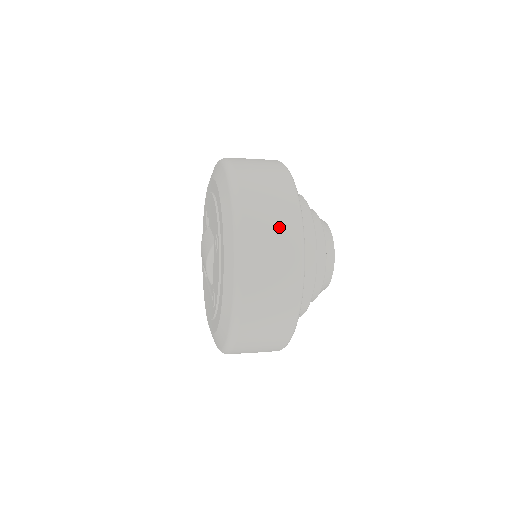
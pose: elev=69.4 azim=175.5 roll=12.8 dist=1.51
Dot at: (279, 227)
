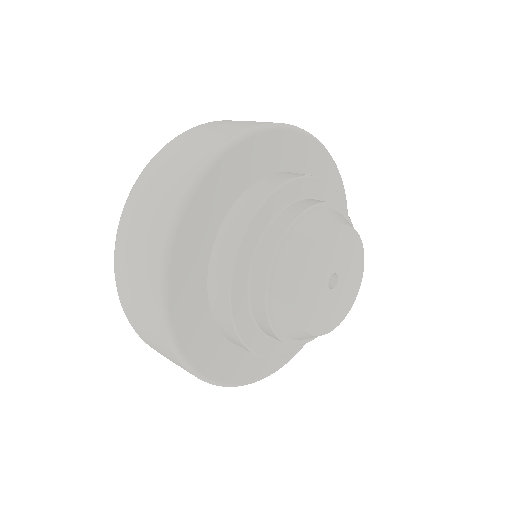
Dot at: (163, 351)
